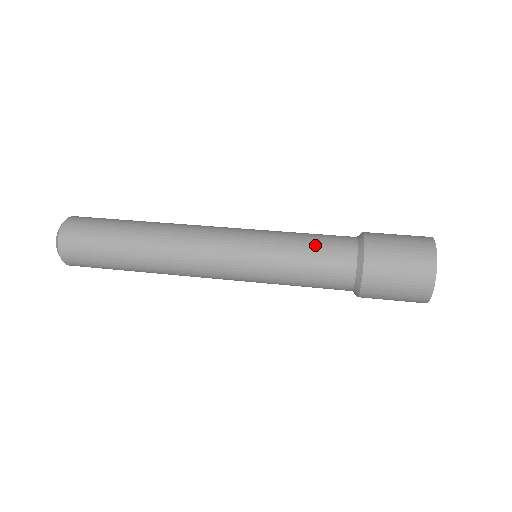
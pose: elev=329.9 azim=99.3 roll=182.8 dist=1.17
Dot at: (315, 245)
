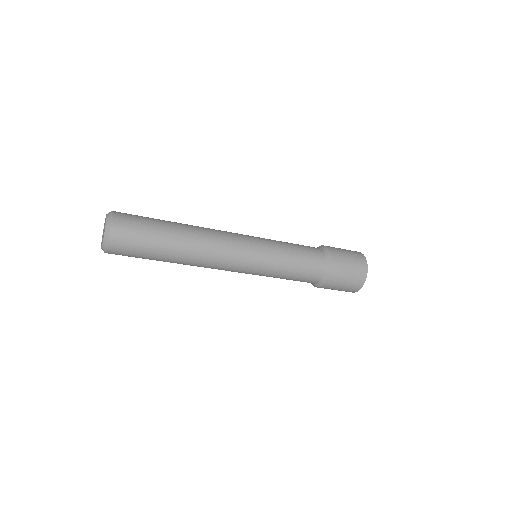
Dot at: occluded
